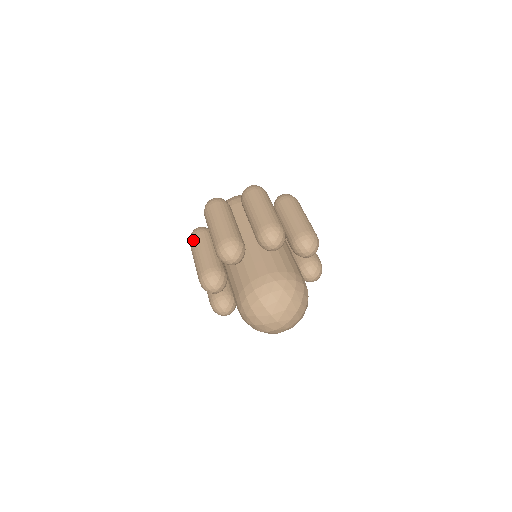
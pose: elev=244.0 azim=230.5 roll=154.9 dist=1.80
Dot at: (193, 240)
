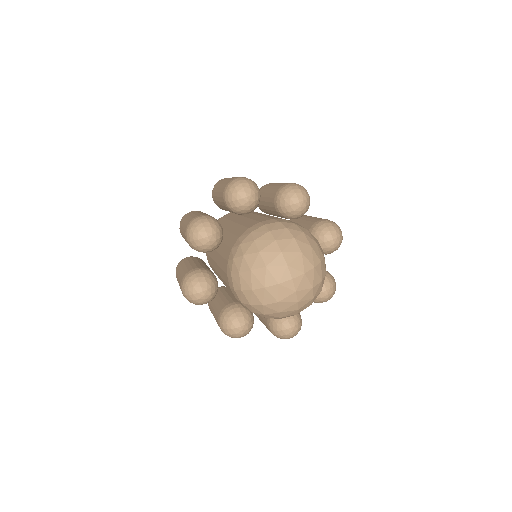
Dot at: (188, 213)
